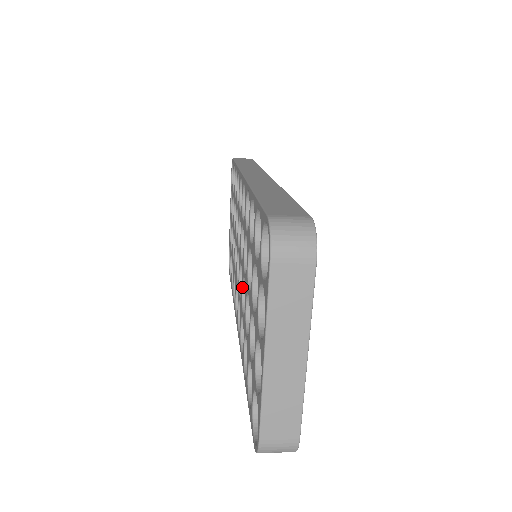
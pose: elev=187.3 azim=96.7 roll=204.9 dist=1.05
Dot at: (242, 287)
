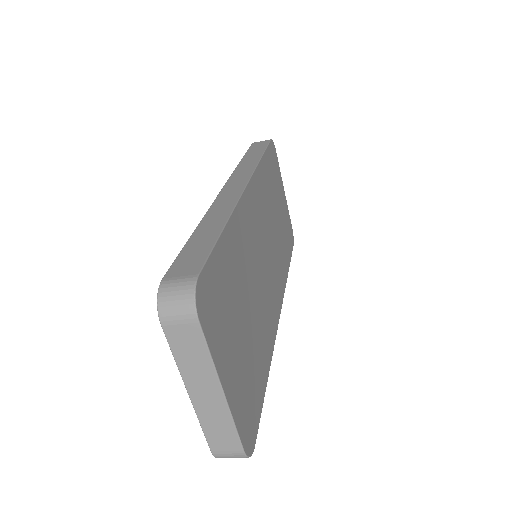
Dot at: occluded
